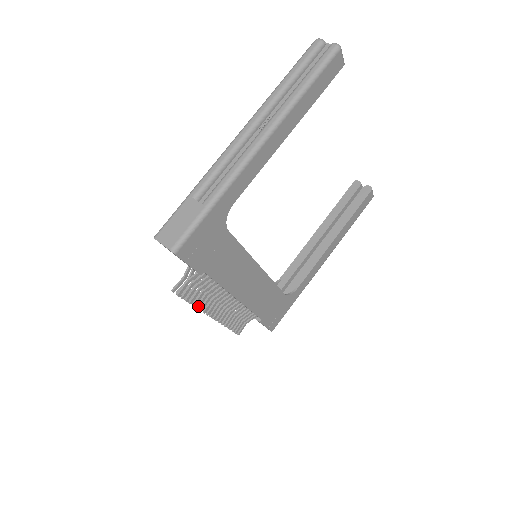
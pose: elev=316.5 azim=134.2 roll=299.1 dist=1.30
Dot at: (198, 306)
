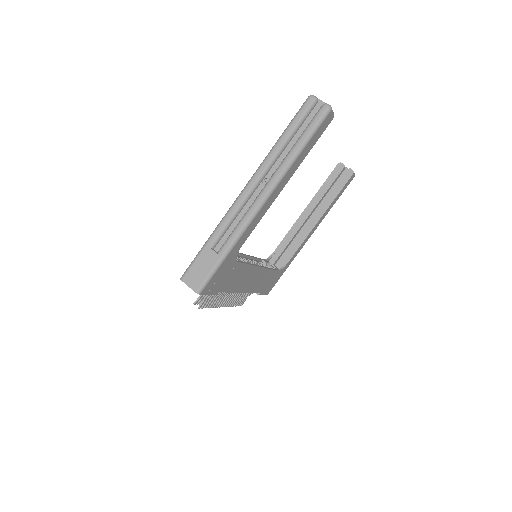
Dot at: (213, 306)
